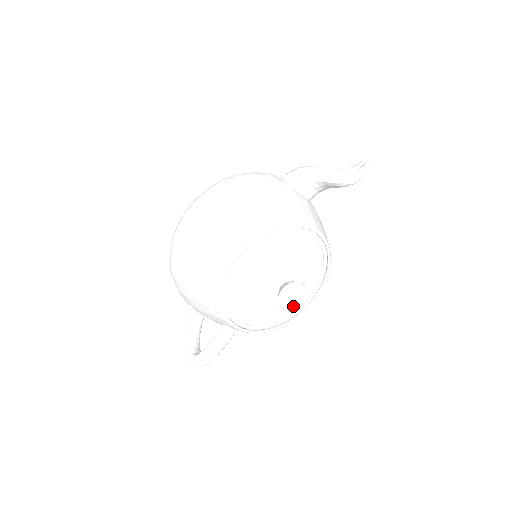
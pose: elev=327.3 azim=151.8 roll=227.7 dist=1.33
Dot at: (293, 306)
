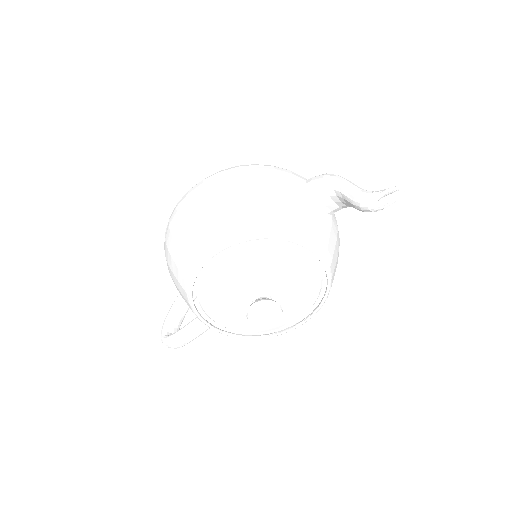
Dot at: (263, 324)
